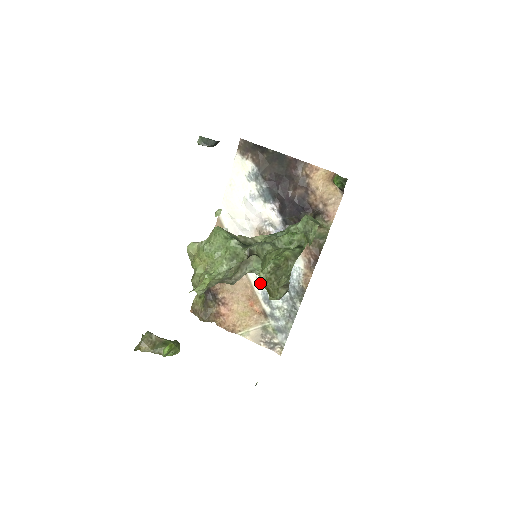
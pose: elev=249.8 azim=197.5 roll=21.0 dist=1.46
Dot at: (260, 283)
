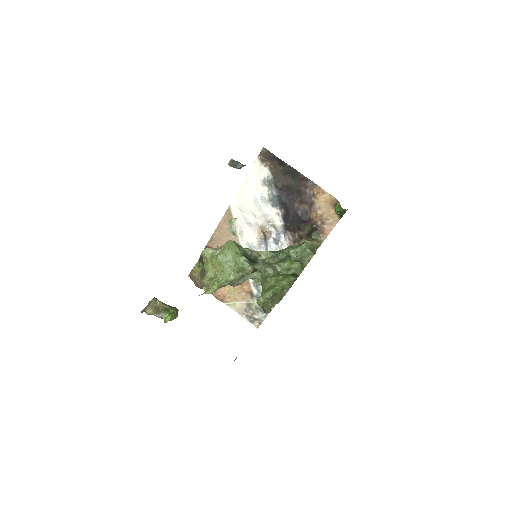
Dot at: (259, 304)
